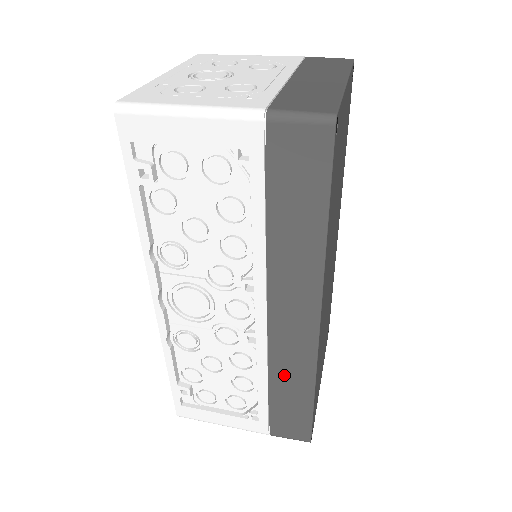
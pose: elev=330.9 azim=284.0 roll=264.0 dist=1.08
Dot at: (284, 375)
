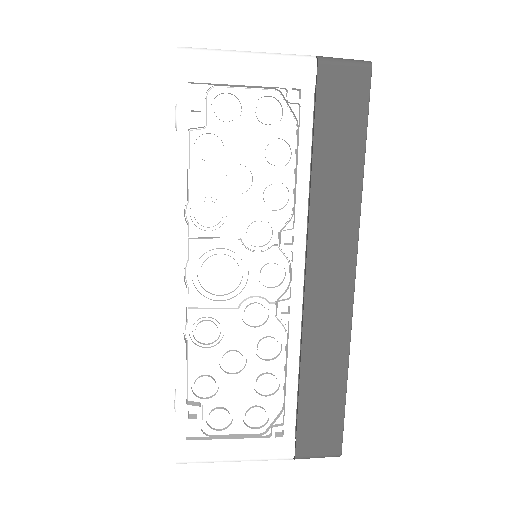
Dot at: (317, 354)
